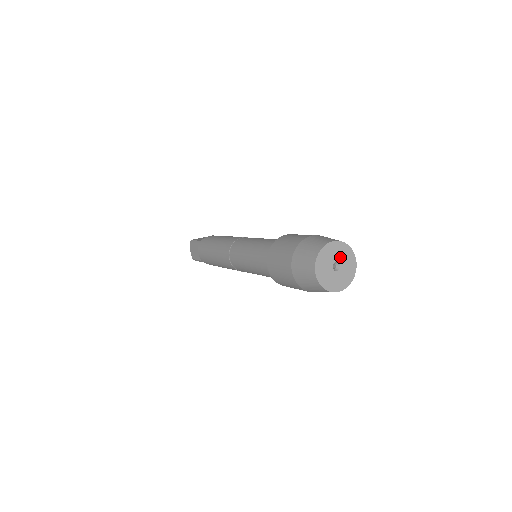
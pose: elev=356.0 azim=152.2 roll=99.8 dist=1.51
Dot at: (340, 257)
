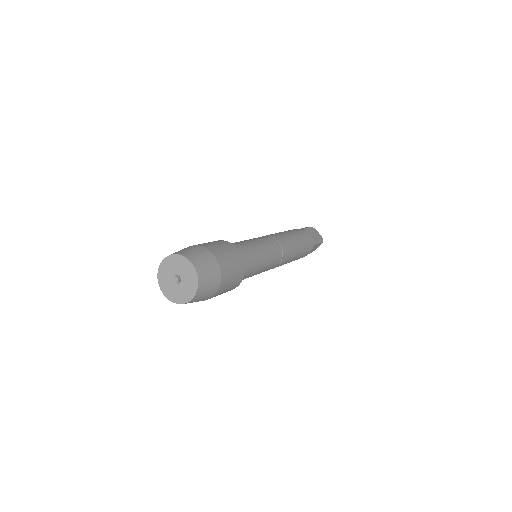
Dot at: (186, 279)
